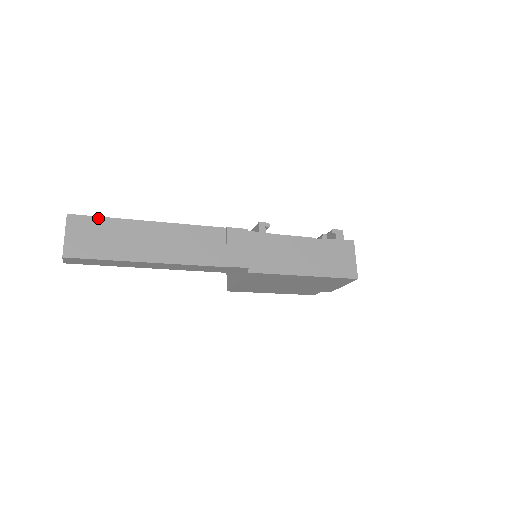
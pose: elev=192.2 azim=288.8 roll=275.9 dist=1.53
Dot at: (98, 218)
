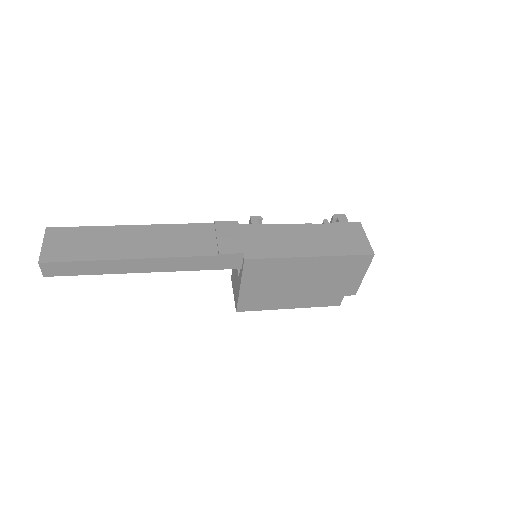
Dot at: (78, 228)
